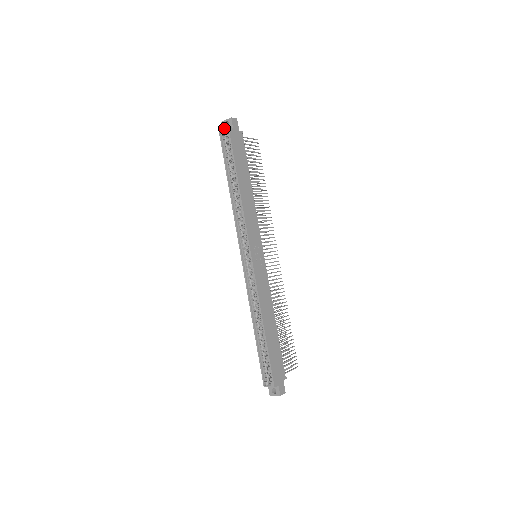
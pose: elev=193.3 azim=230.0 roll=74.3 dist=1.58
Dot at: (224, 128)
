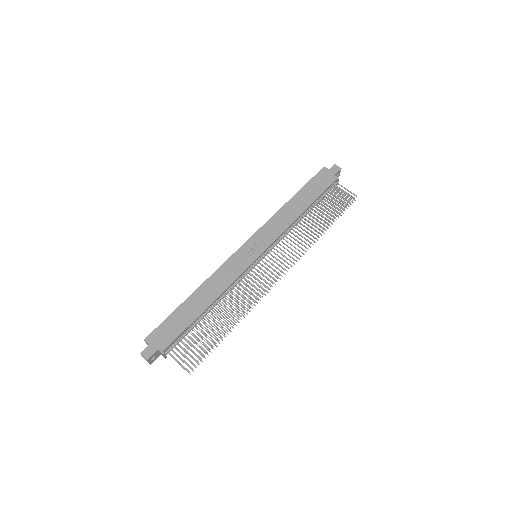
Dot at: occluded
